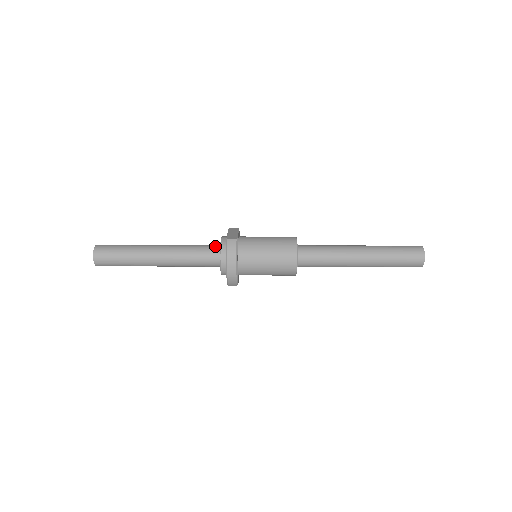
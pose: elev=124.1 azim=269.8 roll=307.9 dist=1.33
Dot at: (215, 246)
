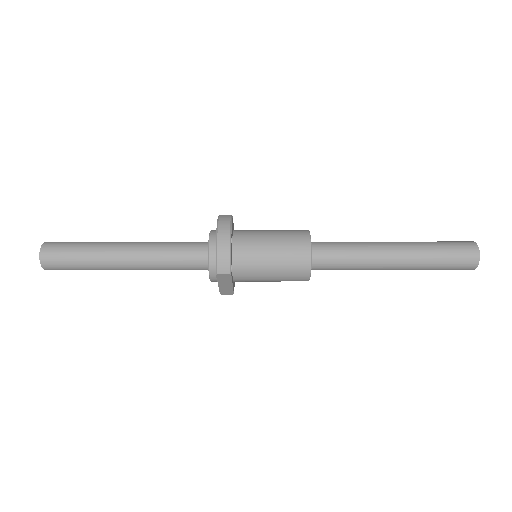
Dot at: (203, 242)
